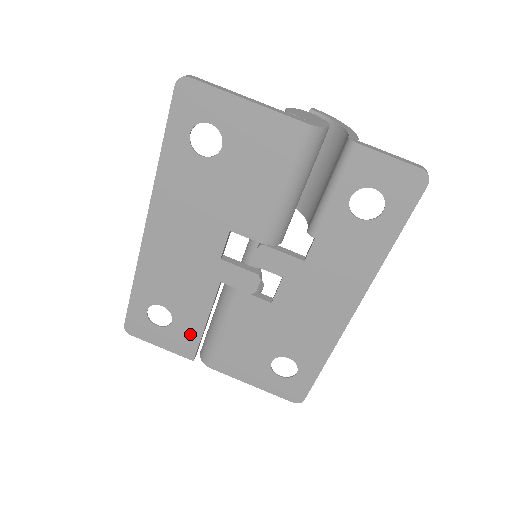
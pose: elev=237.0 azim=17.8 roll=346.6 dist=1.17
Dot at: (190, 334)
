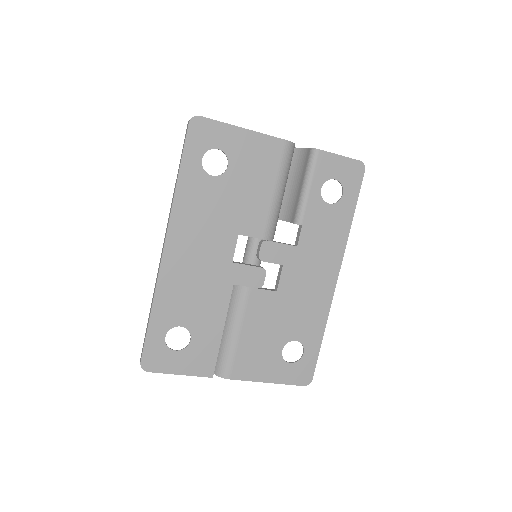
Dot at: (208, 348)
